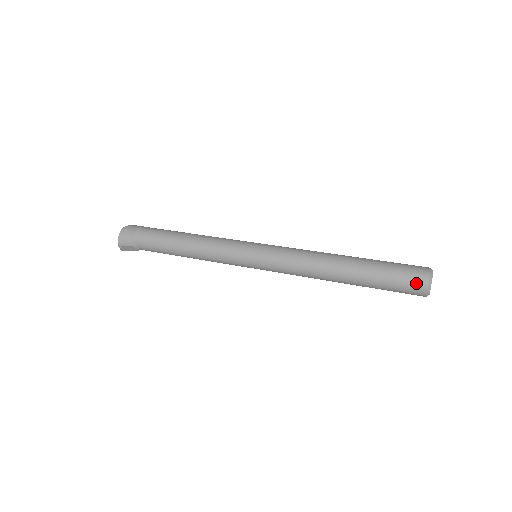
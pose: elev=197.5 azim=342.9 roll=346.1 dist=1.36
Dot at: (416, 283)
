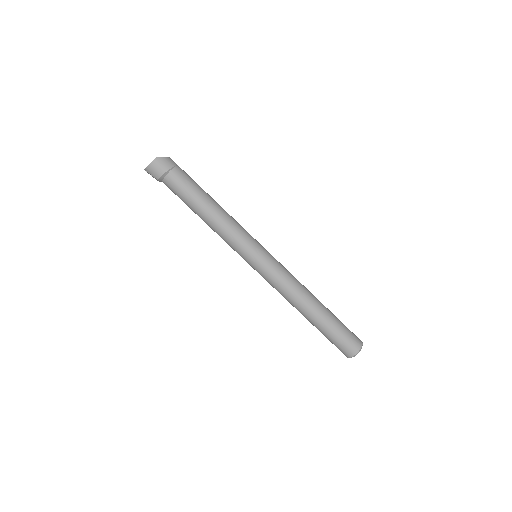
Dot at: (347, 351)
